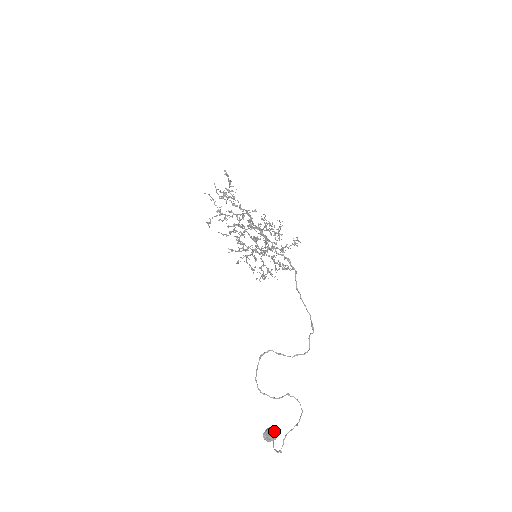
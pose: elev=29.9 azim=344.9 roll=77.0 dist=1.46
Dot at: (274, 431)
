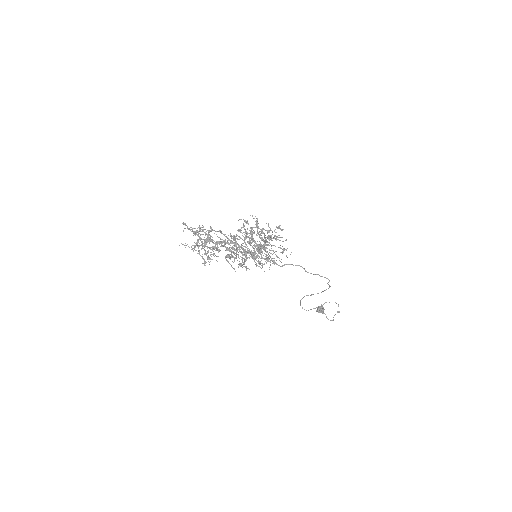
Dot at: (323, 310)
